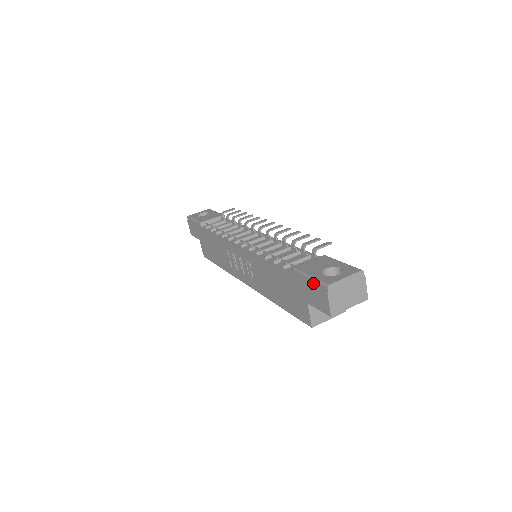
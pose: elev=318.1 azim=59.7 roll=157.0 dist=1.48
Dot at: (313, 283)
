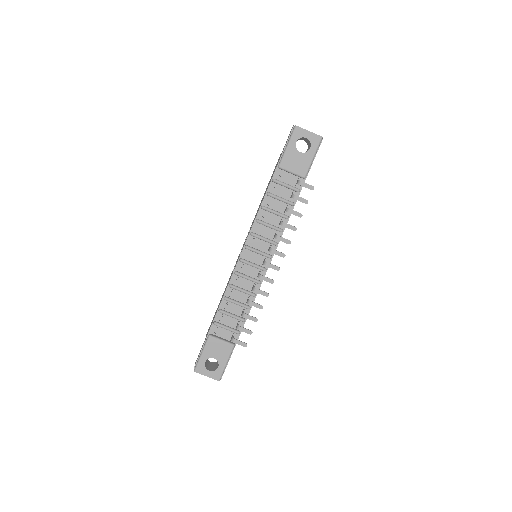
Dot at: (200, 356)
